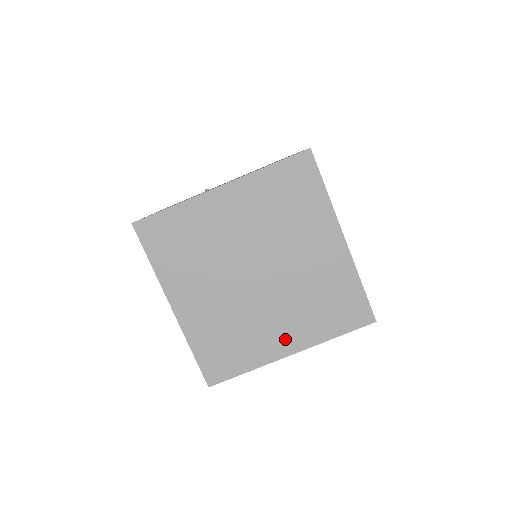
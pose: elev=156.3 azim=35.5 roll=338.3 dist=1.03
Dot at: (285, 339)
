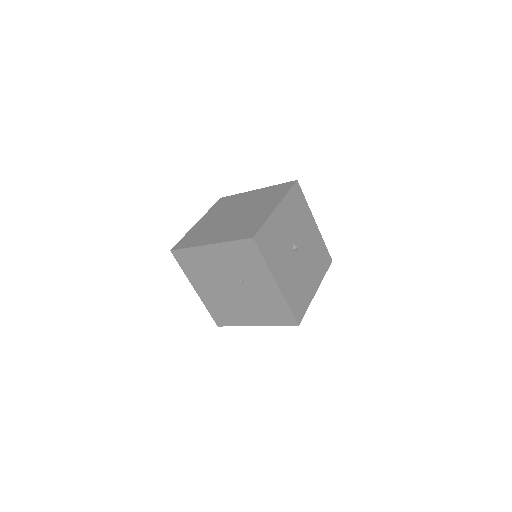
Dot at: (214, 238)
